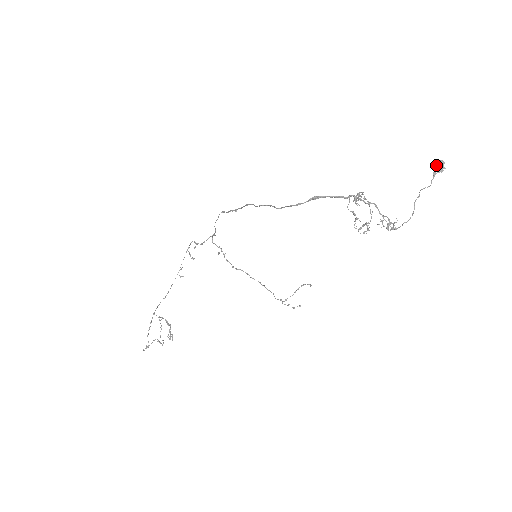
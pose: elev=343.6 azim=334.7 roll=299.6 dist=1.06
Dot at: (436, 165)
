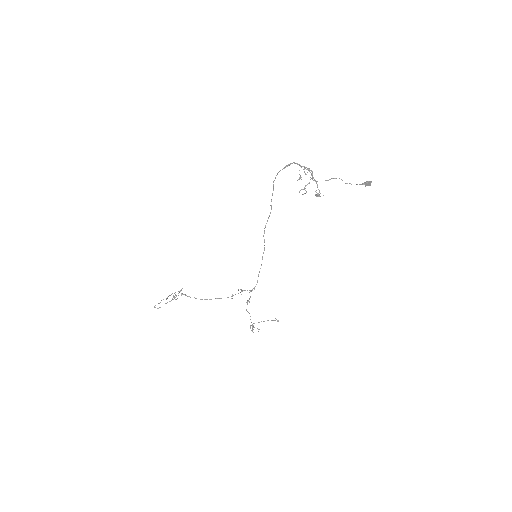
Dot at: (366, 181)
